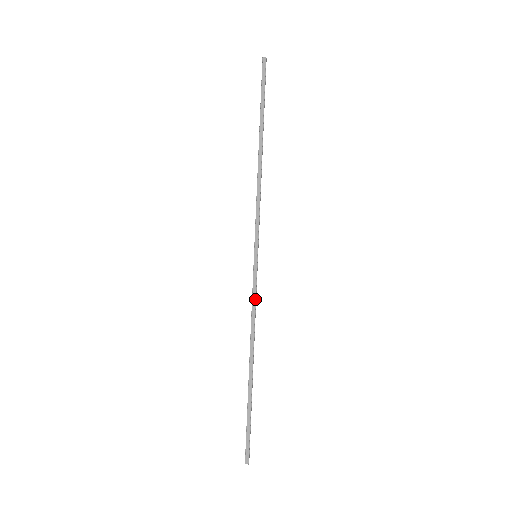
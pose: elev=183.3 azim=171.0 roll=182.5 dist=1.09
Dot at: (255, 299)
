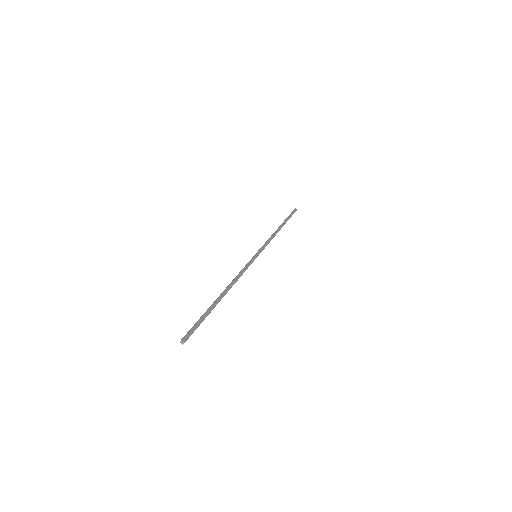
Dot at: occluded
